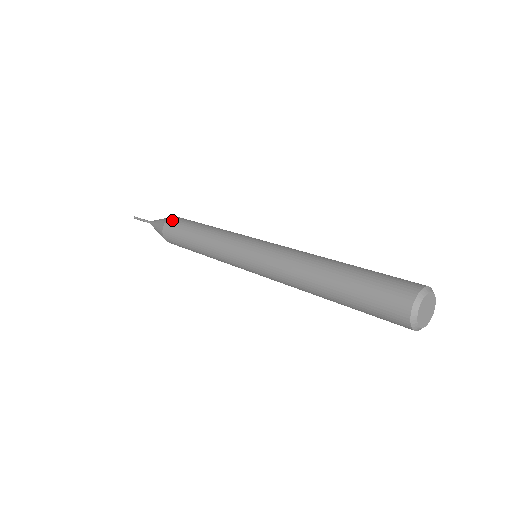
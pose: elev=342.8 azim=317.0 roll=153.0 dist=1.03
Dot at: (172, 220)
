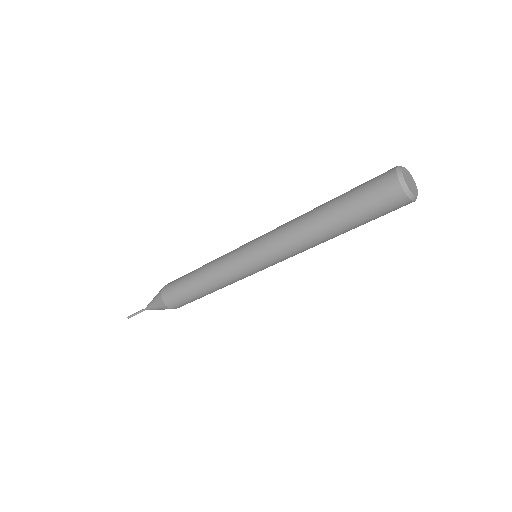
Dot at: (168, 283)
